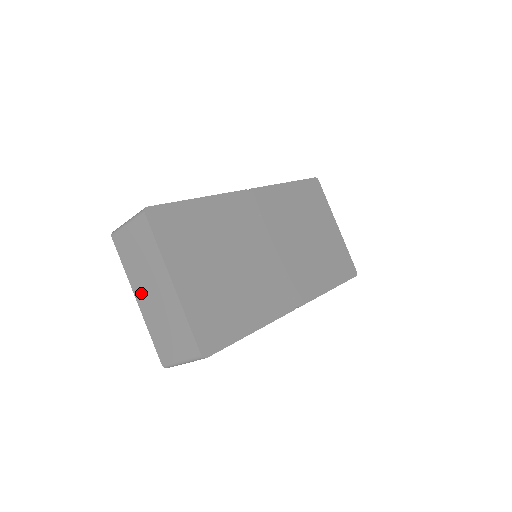
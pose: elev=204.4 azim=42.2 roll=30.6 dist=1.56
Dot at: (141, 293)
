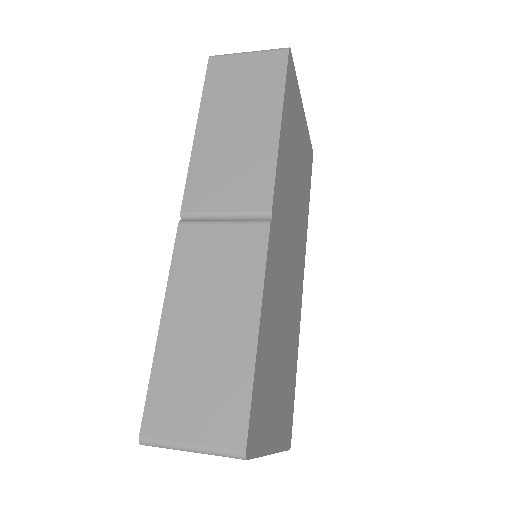
Dot at: occluded
